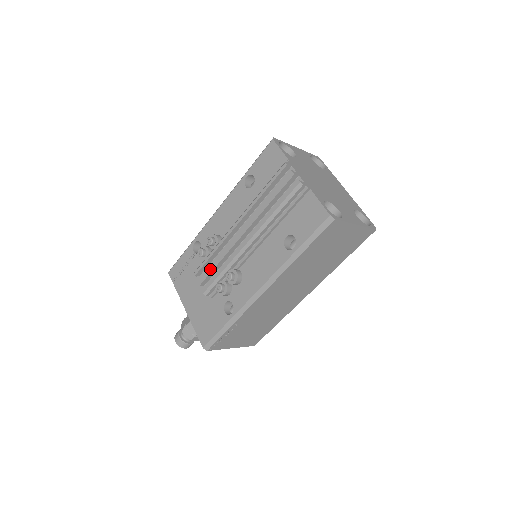
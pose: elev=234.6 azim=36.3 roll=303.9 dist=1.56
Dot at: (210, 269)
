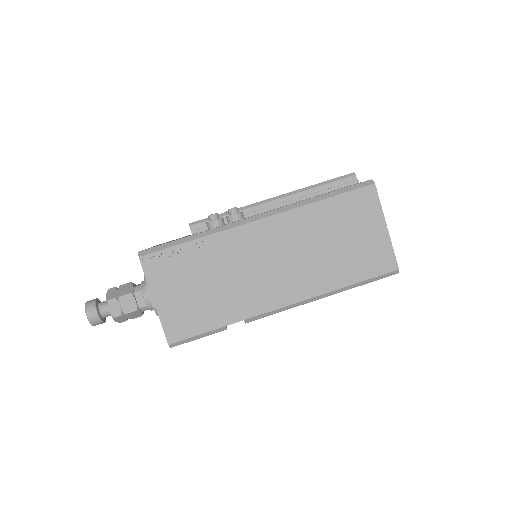
Dot at: occluded
